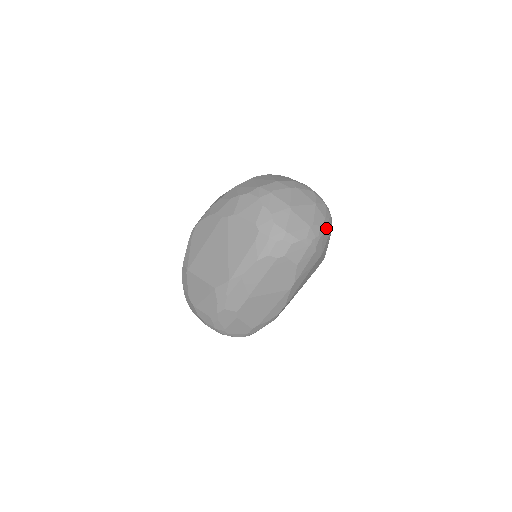
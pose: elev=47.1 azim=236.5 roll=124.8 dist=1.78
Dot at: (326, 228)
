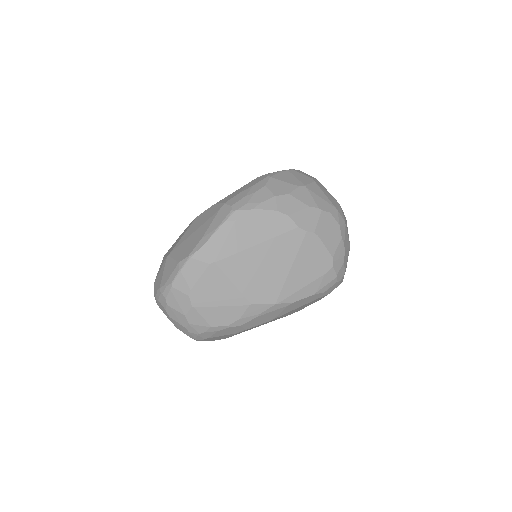
Dot at: occluded
